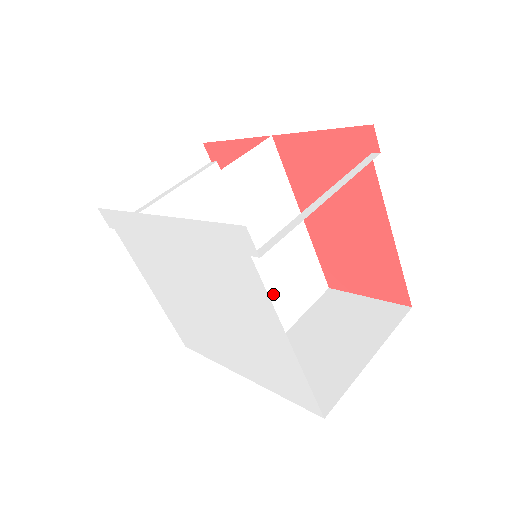
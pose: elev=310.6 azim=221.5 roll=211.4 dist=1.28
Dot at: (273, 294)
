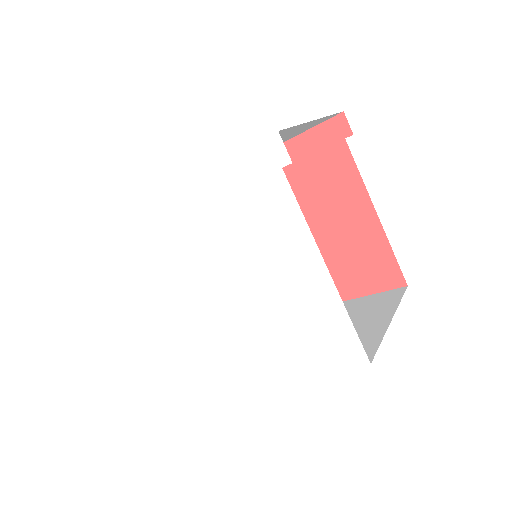
Dot at: occluded
